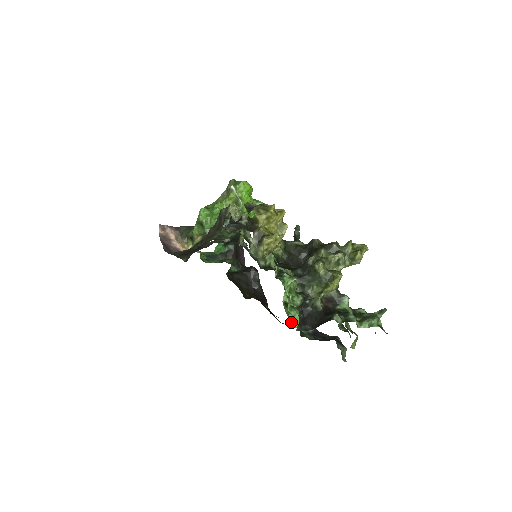
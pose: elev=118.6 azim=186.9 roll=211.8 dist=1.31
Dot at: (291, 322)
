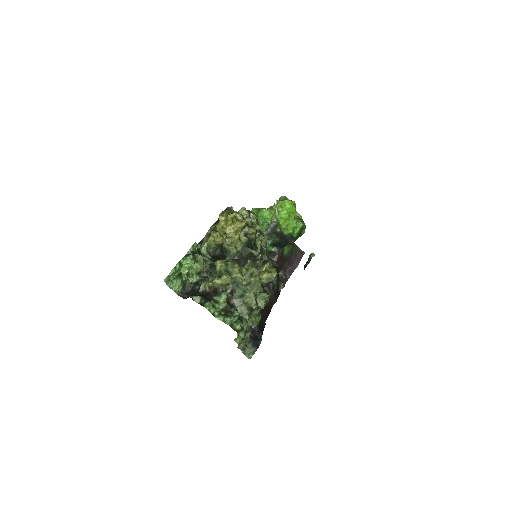
Dot at: (165, 282)
